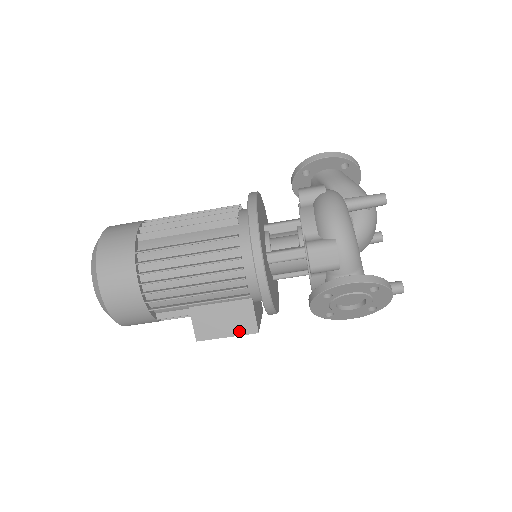
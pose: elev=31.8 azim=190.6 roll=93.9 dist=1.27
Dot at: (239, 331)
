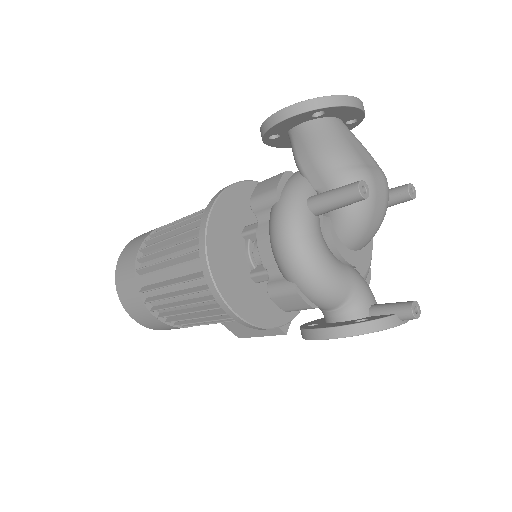
Dot at: (268, 333)
